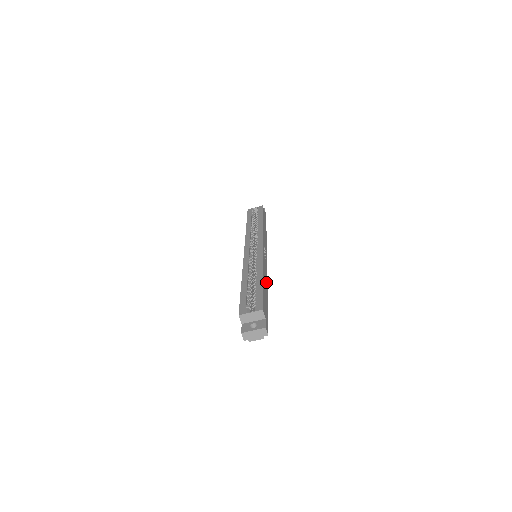
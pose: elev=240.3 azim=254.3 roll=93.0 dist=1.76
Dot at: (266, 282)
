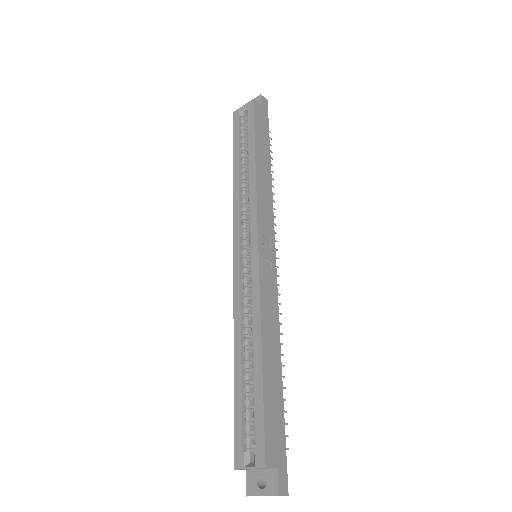
Dot at: (275, 338)
